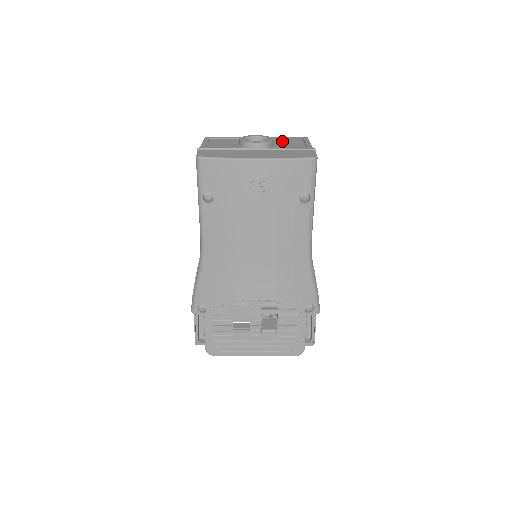
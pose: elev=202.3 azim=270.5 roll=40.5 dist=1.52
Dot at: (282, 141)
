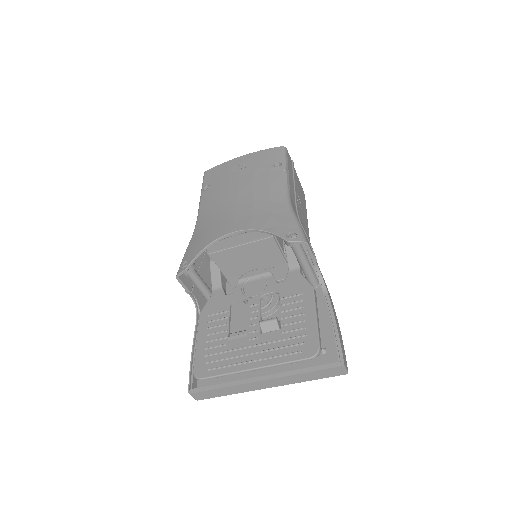
Dot at: occluded
